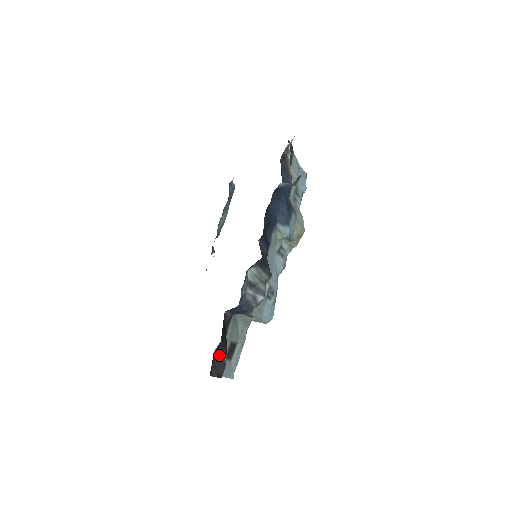
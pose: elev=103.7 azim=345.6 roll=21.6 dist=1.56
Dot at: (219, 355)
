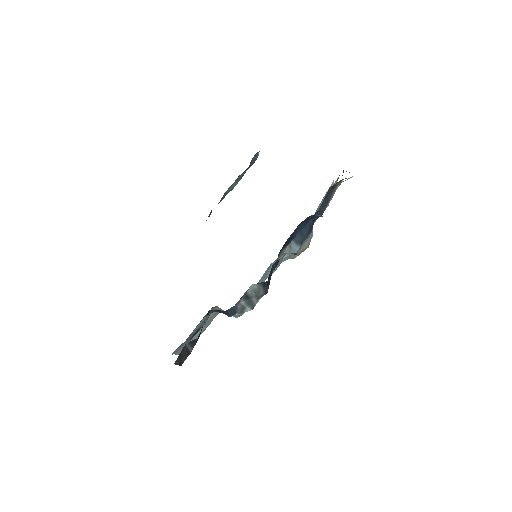
Dot at: (188, 346)
